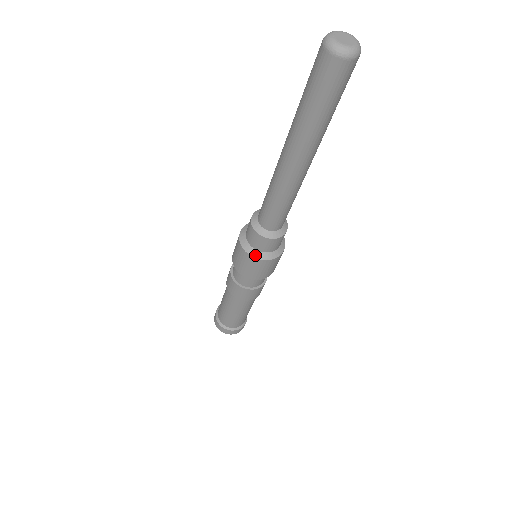
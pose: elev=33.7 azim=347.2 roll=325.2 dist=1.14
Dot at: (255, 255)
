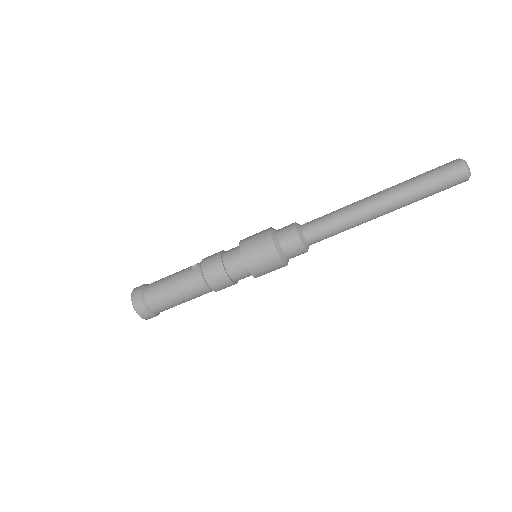
Dot at: (285, 262)
